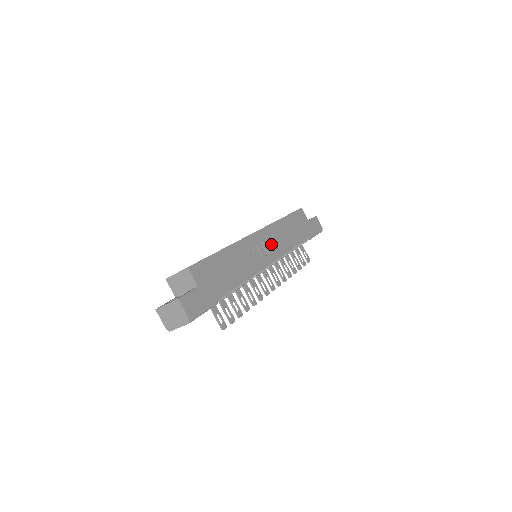
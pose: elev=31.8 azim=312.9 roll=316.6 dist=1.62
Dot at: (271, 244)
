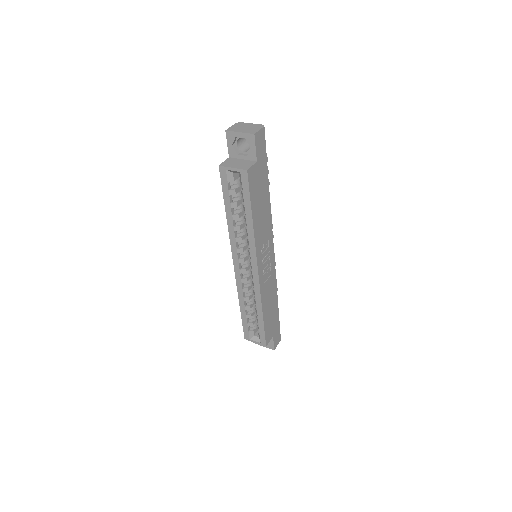
Dot at: (265, 249)
